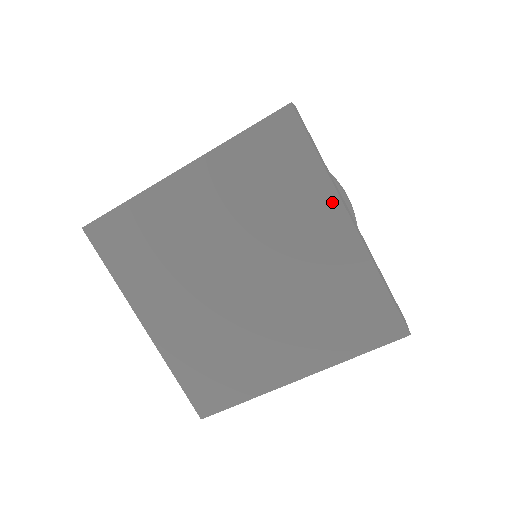
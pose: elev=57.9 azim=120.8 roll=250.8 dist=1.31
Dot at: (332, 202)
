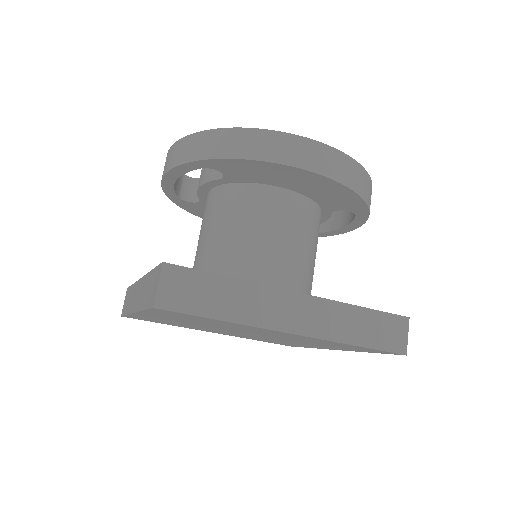
Dot at: occluded
